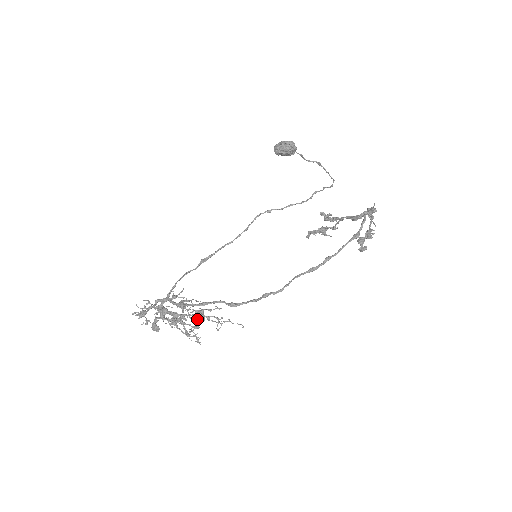
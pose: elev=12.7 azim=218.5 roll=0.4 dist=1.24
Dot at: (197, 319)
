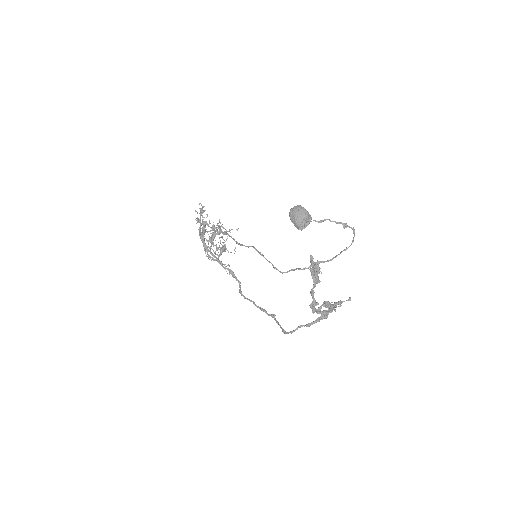
Dot at: (224, 246)
